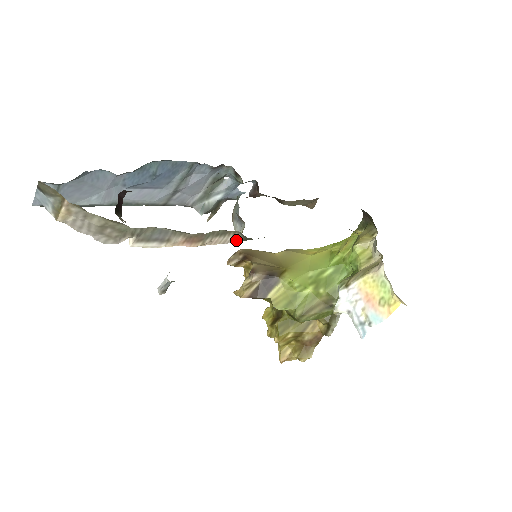
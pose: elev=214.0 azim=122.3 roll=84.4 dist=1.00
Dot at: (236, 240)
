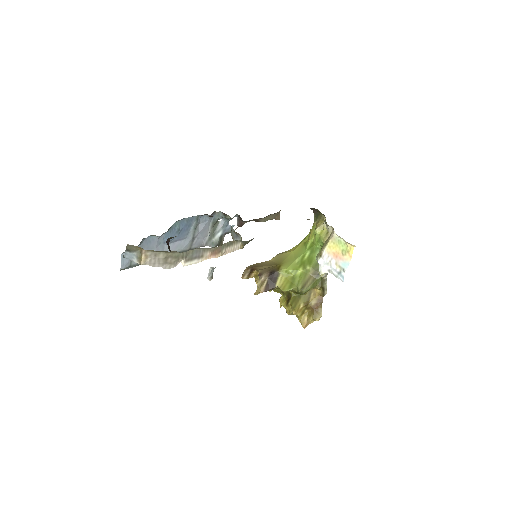
Dot at: (240, 247)
